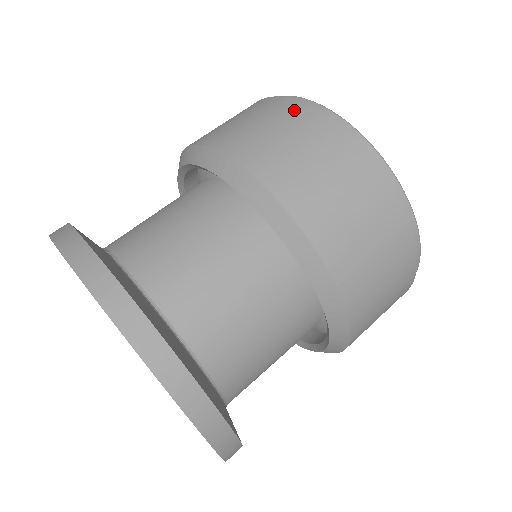
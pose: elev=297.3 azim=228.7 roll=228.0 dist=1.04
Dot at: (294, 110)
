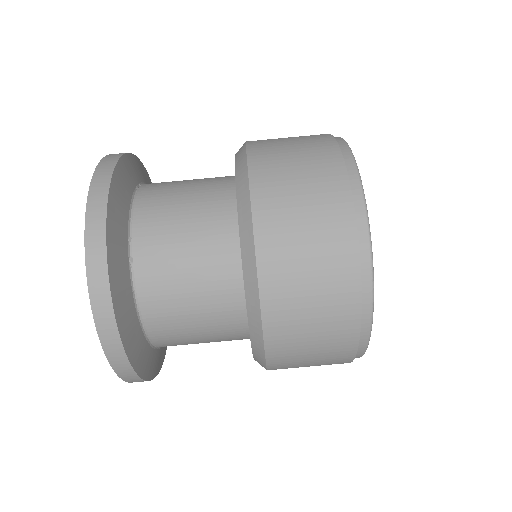
Dot at: (347, 289)
